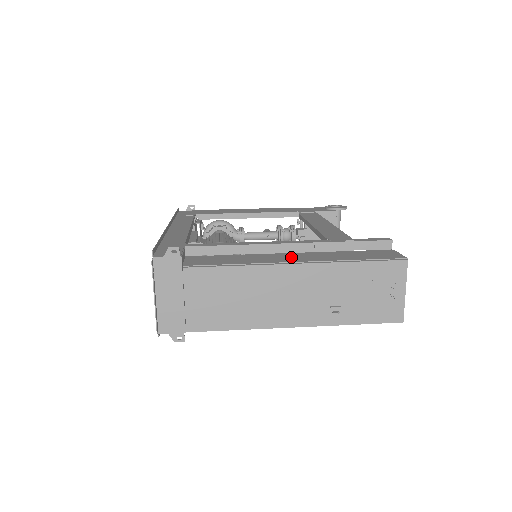
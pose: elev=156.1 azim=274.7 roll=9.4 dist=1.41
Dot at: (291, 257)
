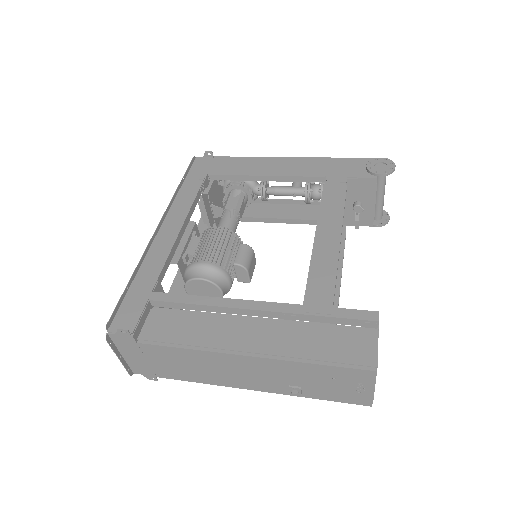
Dot at: (250, 335)
